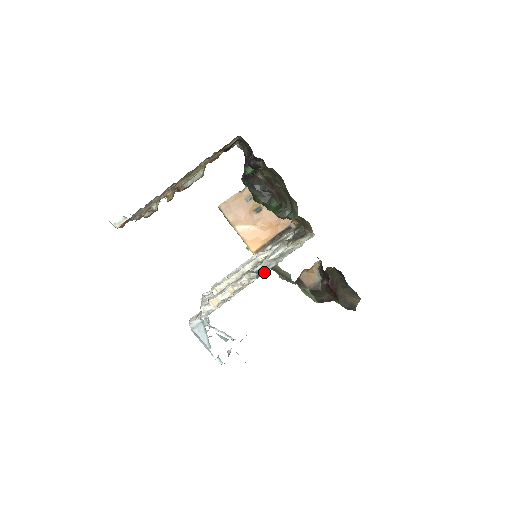
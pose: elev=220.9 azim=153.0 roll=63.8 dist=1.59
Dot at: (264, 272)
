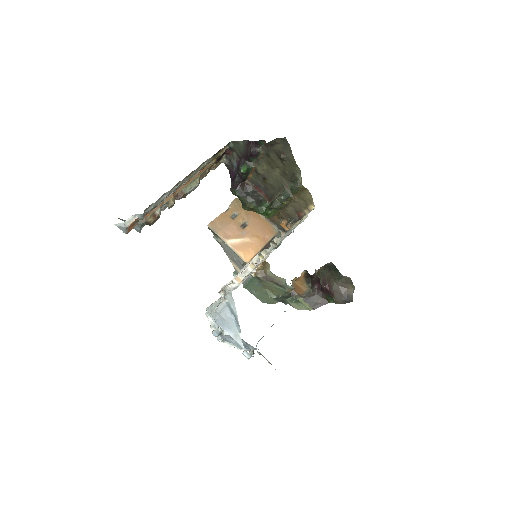
Dot at: occluded
